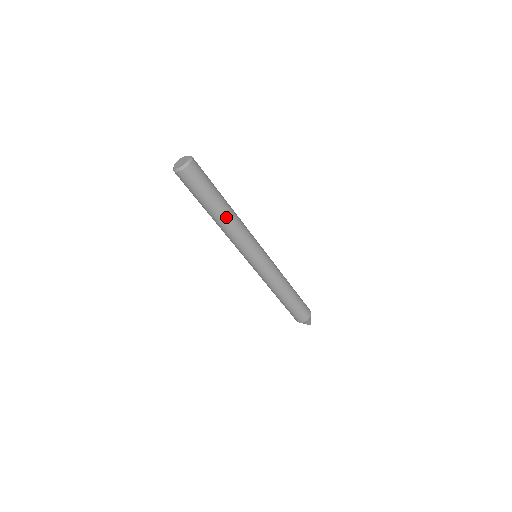
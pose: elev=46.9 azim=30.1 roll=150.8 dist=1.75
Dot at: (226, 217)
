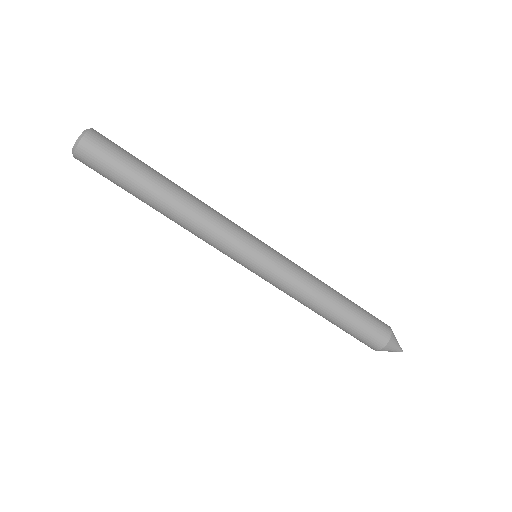
Dot at: (173, 202)
